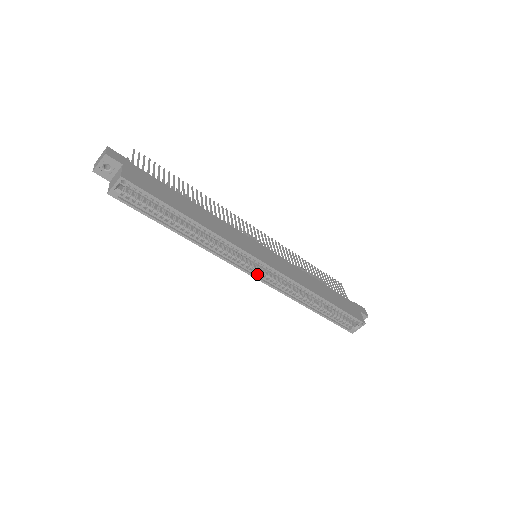
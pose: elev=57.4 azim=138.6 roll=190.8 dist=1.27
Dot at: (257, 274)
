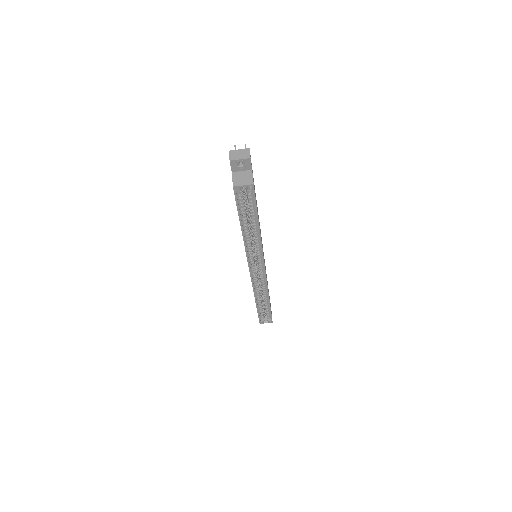
Dot at: (252, 271)
